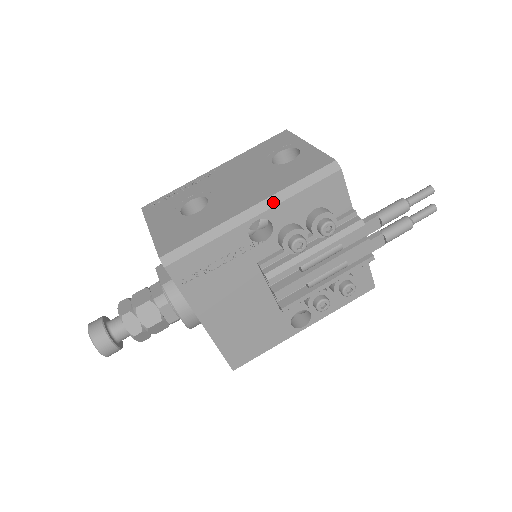
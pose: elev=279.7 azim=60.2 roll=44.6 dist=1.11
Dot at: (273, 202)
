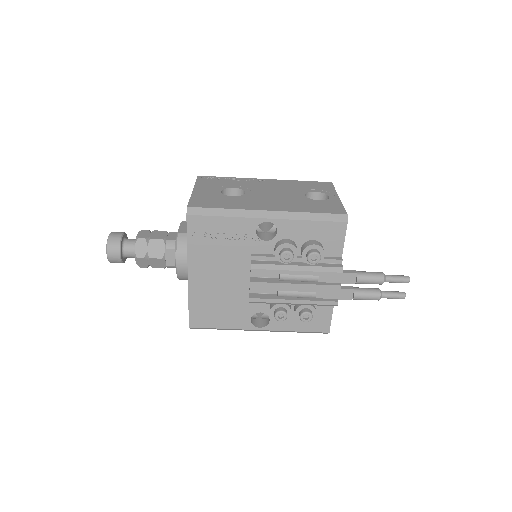
Dot at: (286, 216)
